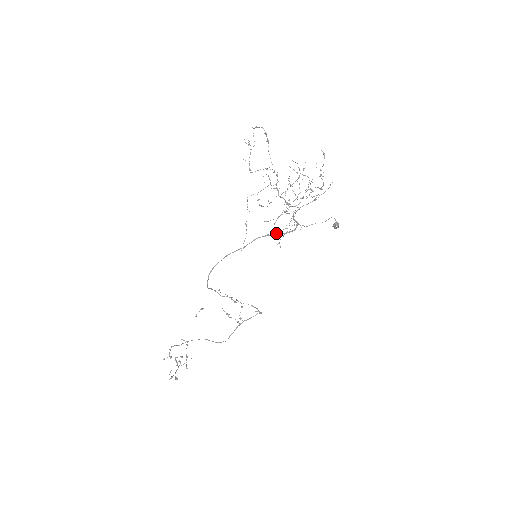
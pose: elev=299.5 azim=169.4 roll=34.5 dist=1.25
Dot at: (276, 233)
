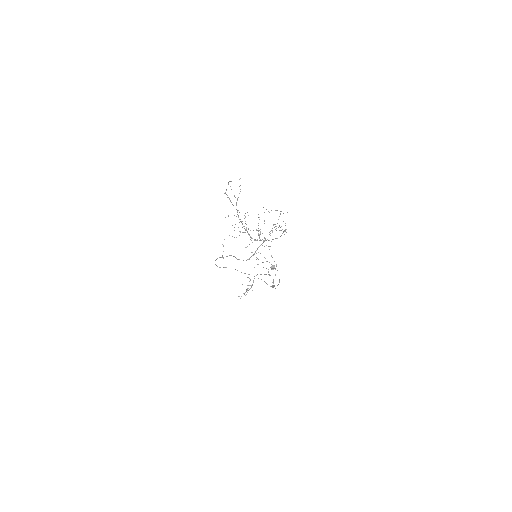
Dot at: (236, 258)
